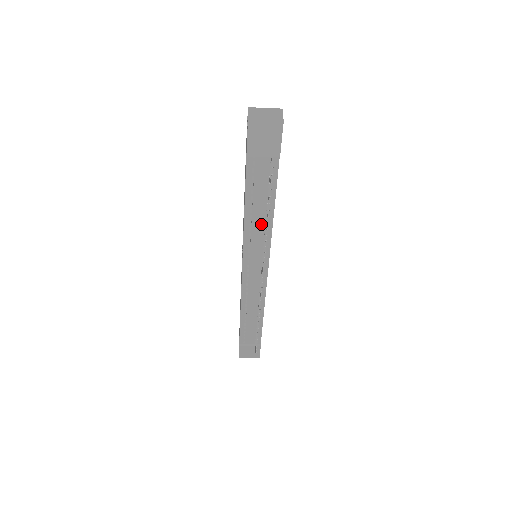
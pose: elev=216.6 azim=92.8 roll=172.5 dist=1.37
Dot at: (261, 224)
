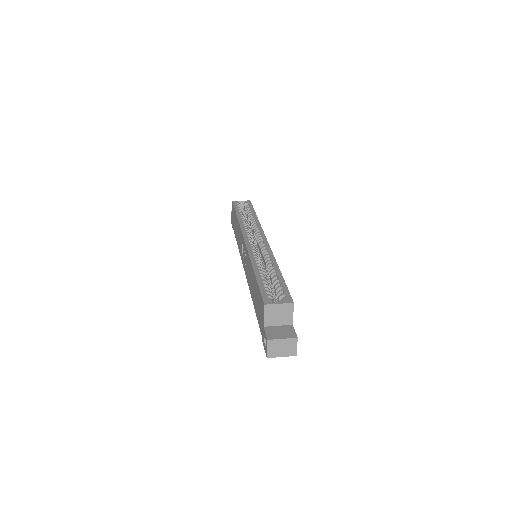
Dot at: occluded
